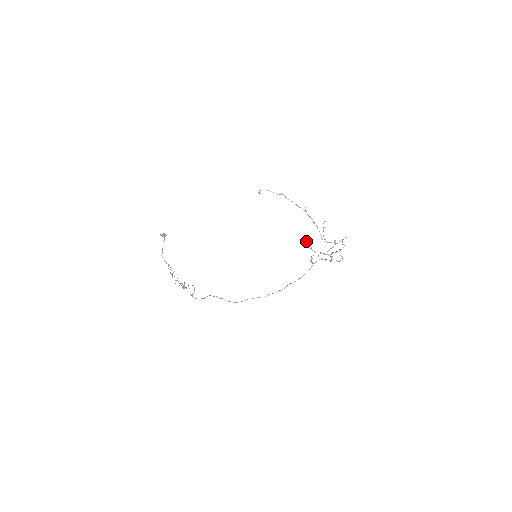
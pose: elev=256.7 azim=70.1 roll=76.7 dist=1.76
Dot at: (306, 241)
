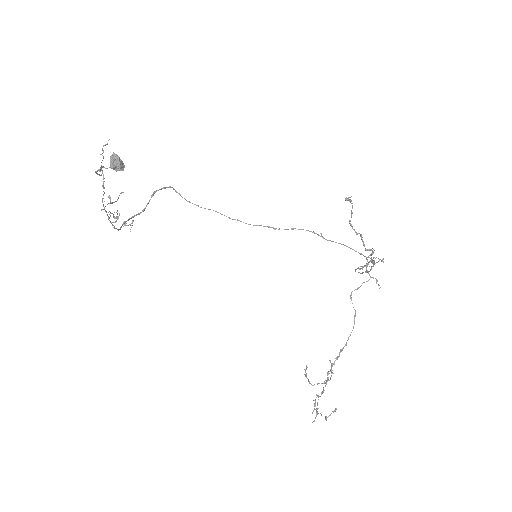
Dot at: (317, 414)
